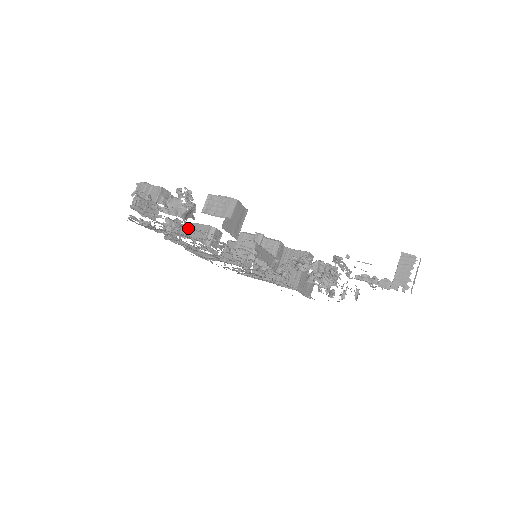
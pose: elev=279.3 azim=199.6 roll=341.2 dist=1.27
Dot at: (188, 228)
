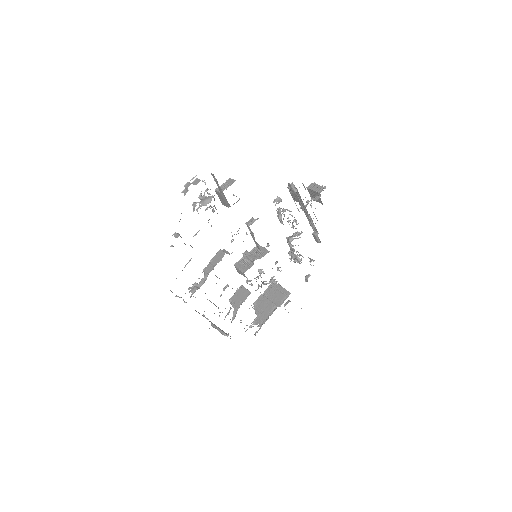
Dot at: (209, 267)
